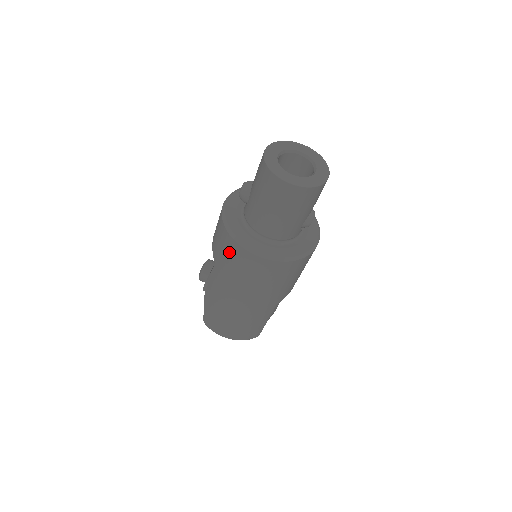
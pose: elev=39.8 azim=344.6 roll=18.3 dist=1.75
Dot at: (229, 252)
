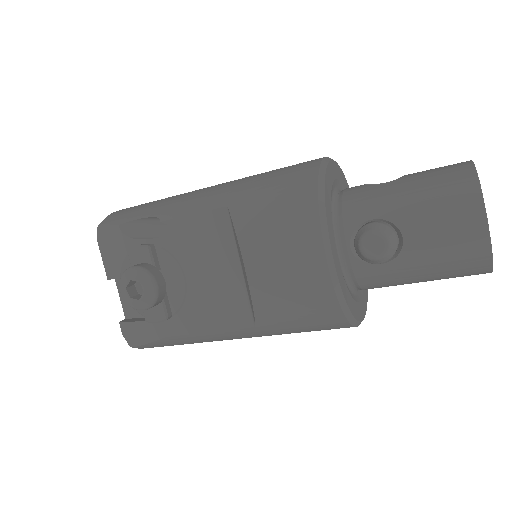
Dot at: (320, 329)
